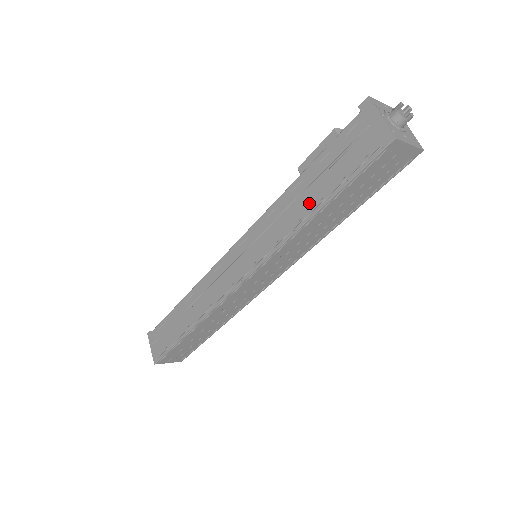
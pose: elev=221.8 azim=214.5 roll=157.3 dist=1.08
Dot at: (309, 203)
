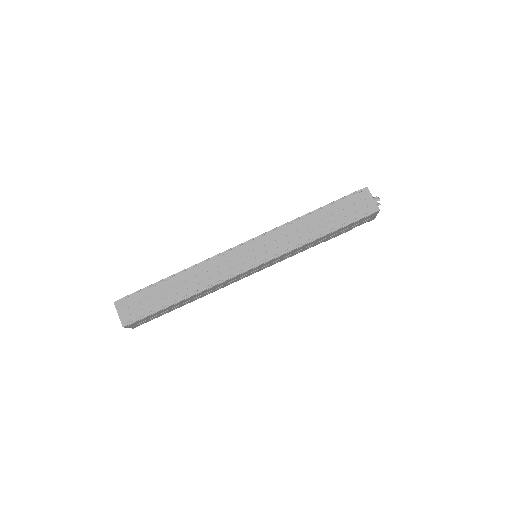
Dot at: occluded
